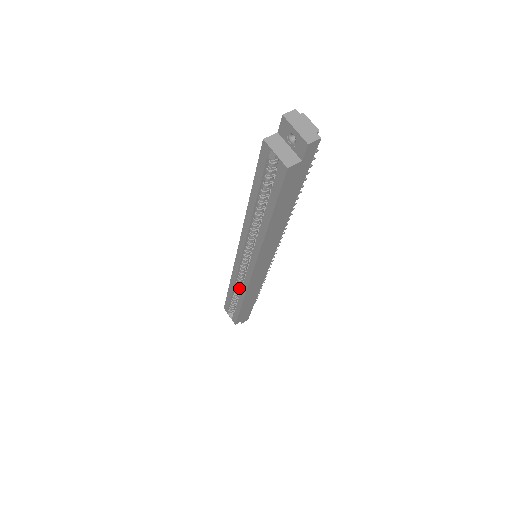
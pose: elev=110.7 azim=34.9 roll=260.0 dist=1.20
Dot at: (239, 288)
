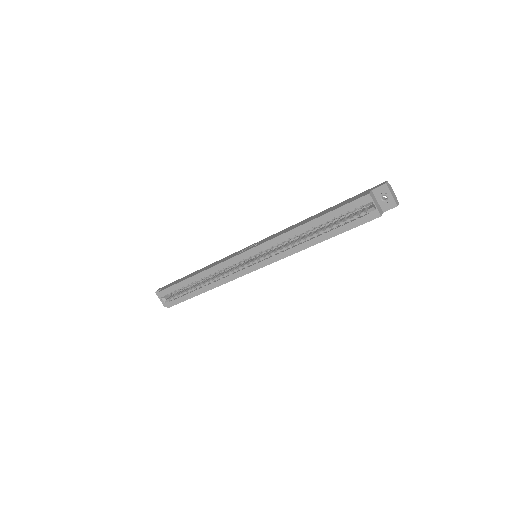
Dot at: occluded
